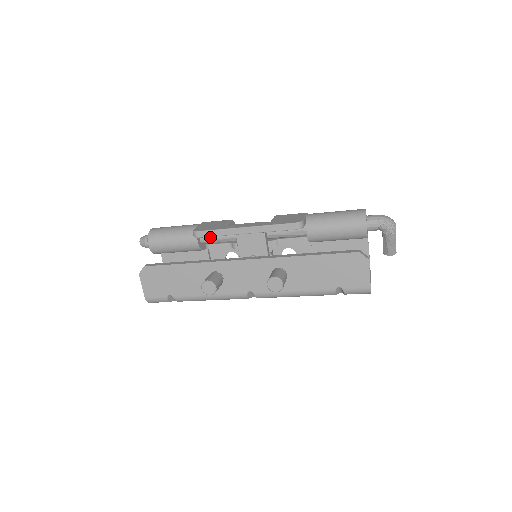
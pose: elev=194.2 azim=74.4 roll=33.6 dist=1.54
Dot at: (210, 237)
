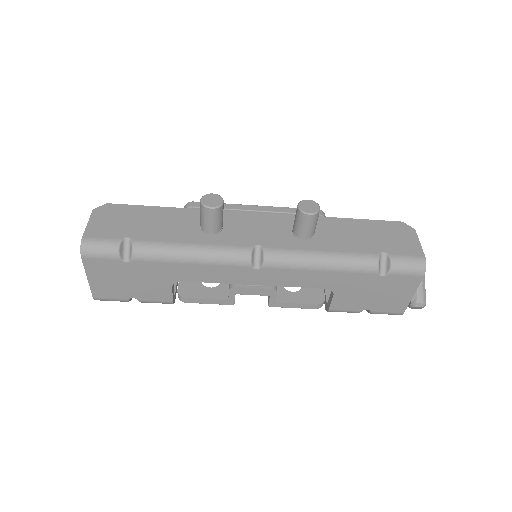
Dot at: occluded
